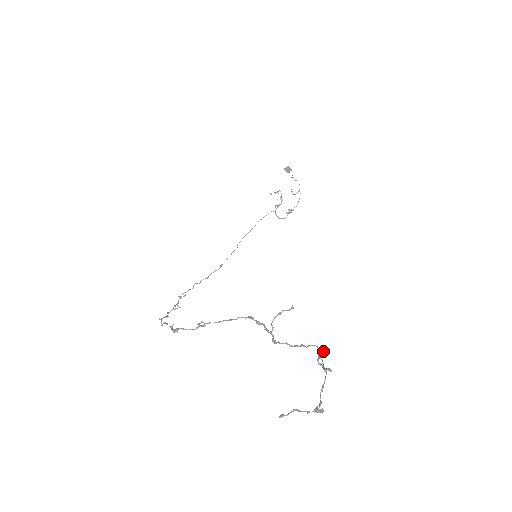
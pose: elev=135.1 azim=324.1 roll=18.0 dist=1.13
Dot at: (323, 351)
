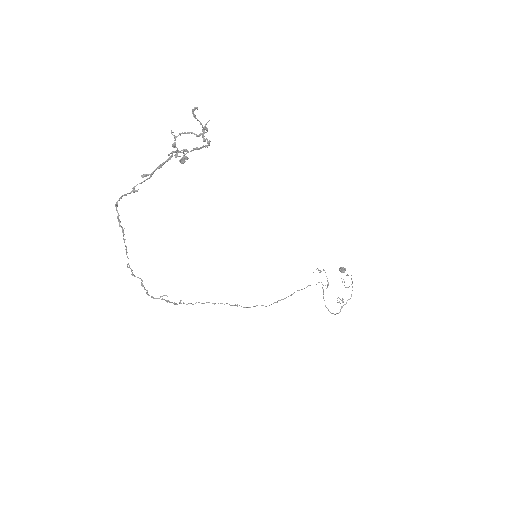
Dot at: (207, 122)
